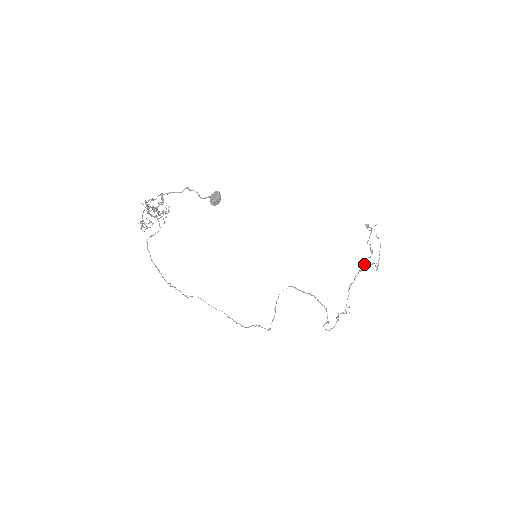
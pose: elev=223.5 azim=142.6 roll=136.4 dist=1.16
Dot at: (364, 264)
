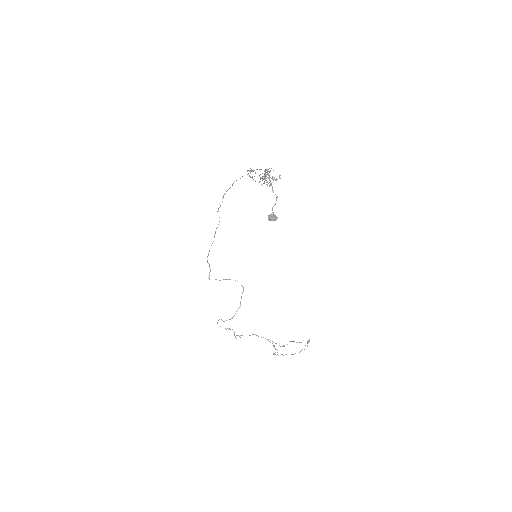
Dot at: occluded
